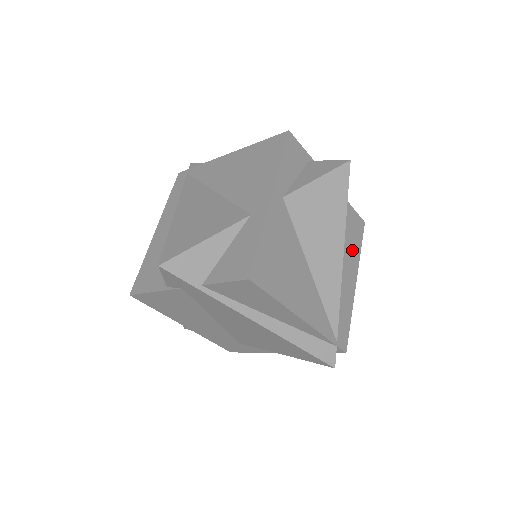
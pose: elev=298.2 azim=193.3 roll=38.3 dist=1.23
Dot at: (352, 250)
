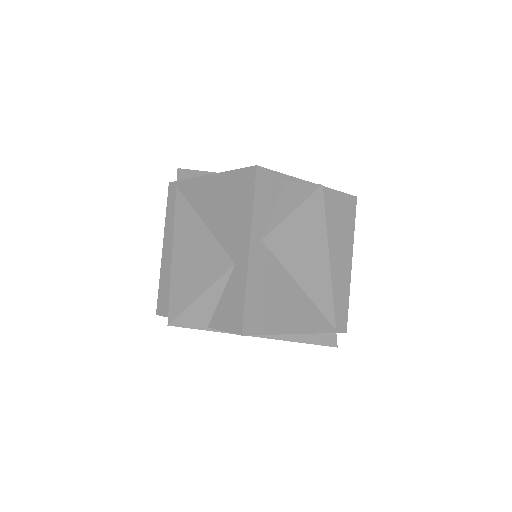
Dot at: (344, 236)
